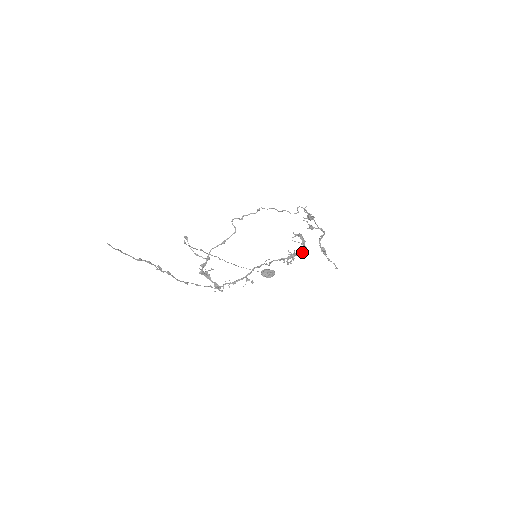
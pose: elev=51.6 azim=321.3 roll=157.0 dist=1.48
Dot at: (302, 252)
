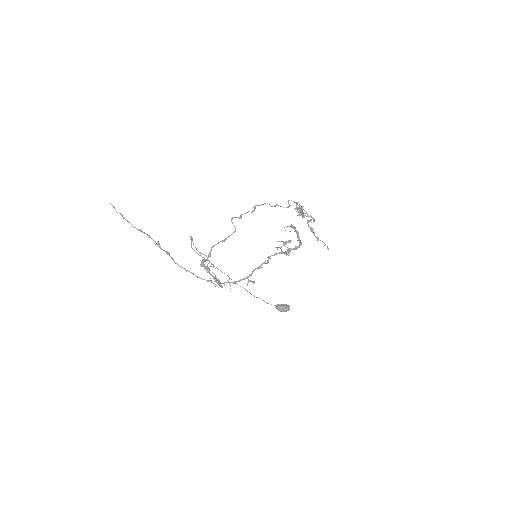
Dot at: (298, 247)
